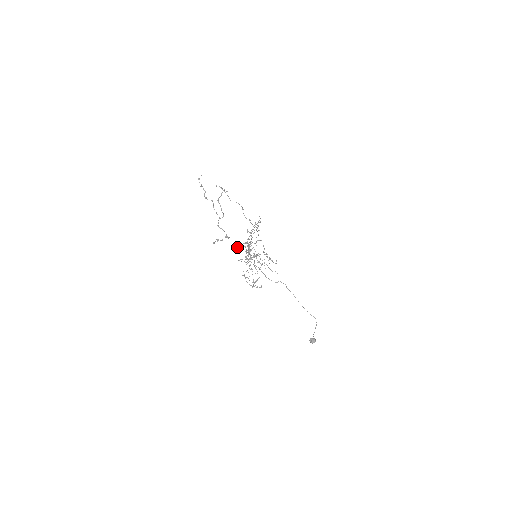
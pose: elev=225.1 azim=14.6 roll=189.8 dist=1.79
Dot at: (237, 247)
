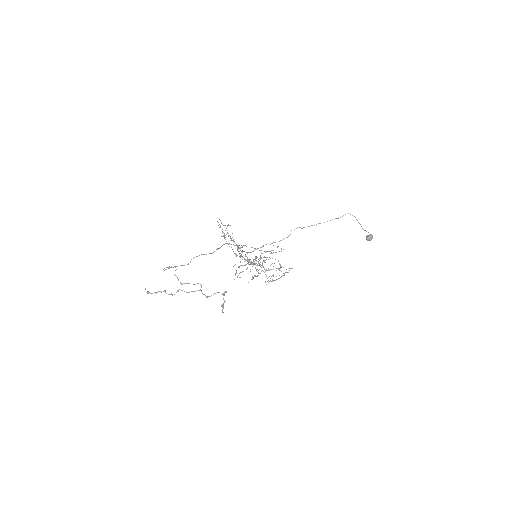
Dot at: occluded
